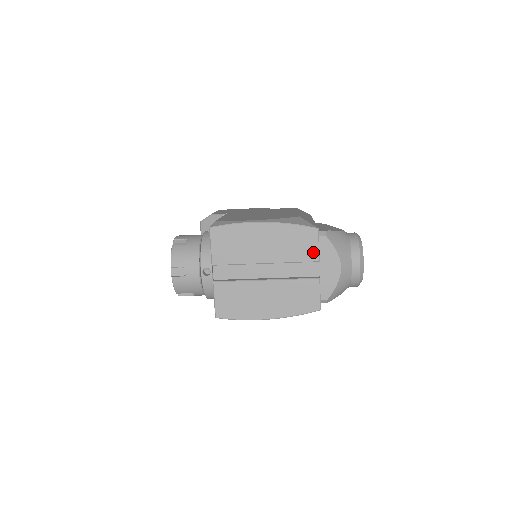
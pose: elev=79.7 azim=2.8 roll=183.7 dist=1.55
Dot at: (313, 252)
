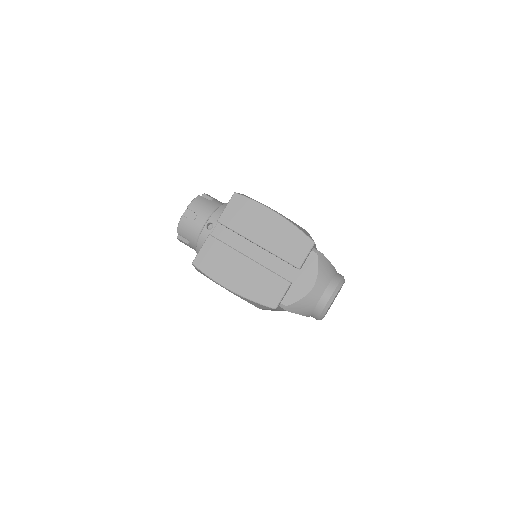
Dot at: (299, 258)
